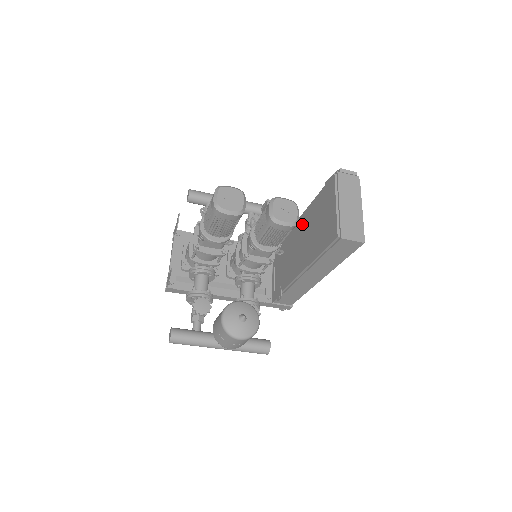
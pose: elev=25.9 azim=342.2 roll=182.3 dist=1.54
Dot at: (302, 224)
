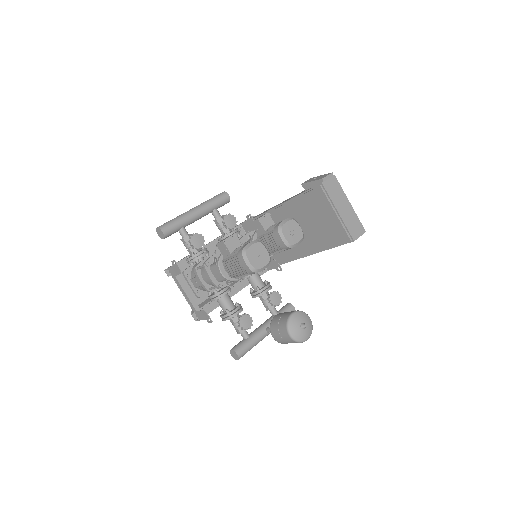
Dot at: (285, 216)
